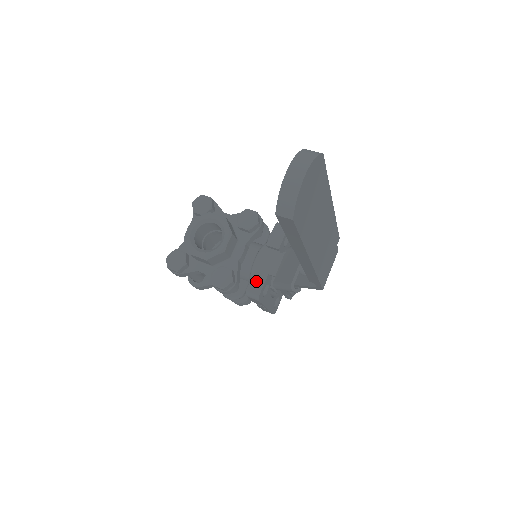
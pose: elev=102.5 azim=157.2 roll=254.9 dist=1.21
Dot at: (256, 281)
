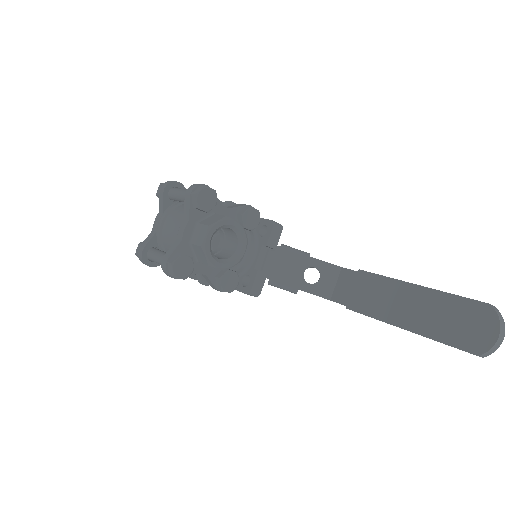
Dot at: (258, 282)
